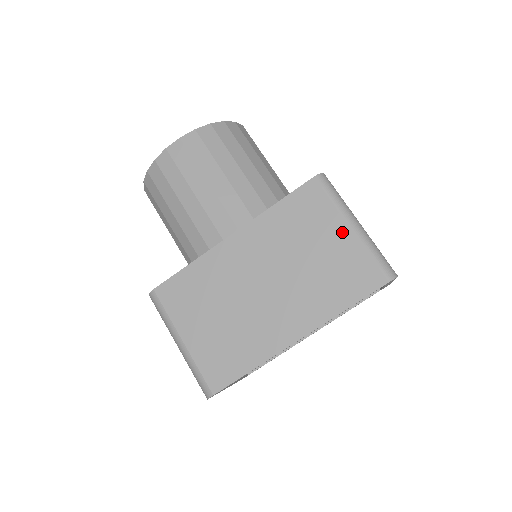
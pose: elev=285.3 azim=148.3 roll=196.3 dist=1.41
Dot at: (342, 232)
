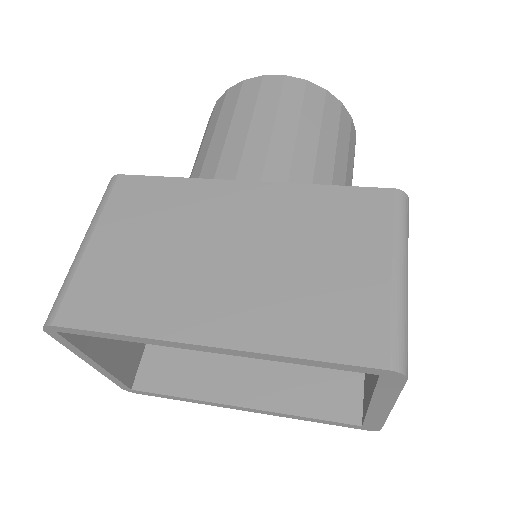
Dot at: (377, 266)
